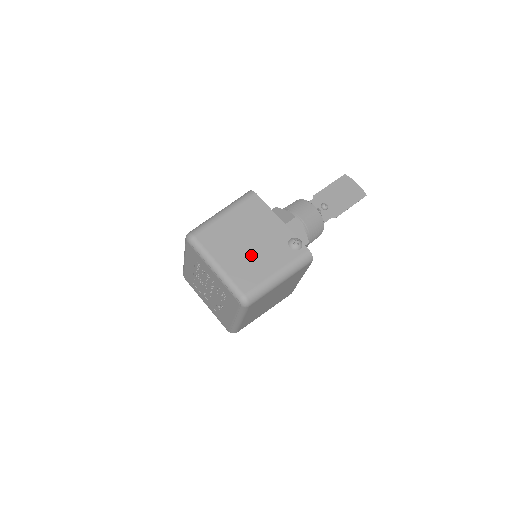
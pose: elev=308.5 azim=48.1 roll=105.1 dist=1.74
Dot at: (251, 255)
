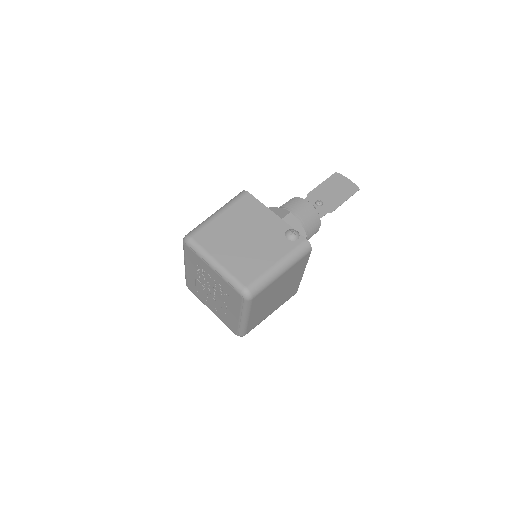
Dot at: (249, 249)
